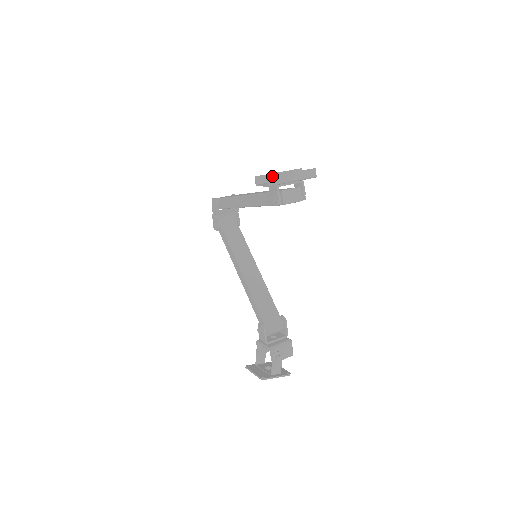
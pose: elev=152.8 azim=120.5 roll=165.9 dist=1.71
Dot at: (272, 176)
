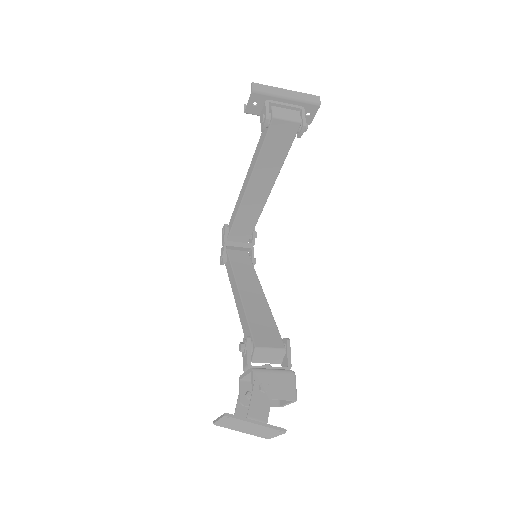
Dot at: (258, 84)
